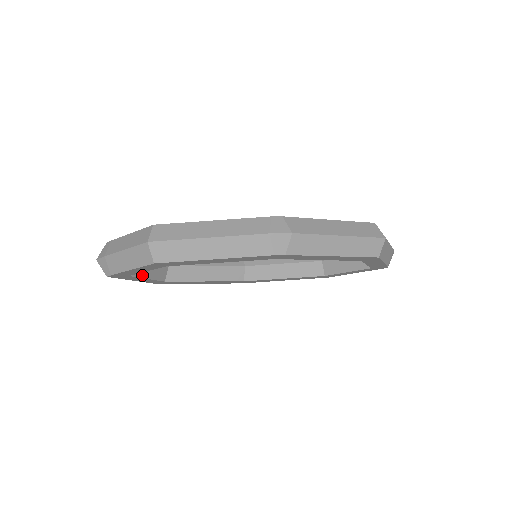
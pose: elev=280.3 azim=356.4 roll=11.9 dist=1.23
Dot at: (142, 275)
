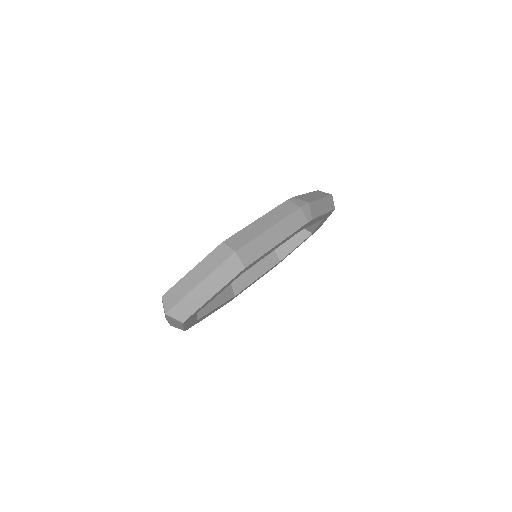
Dot at: occluded
